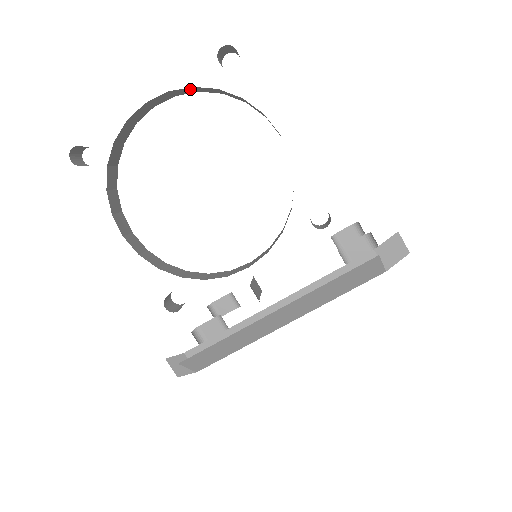
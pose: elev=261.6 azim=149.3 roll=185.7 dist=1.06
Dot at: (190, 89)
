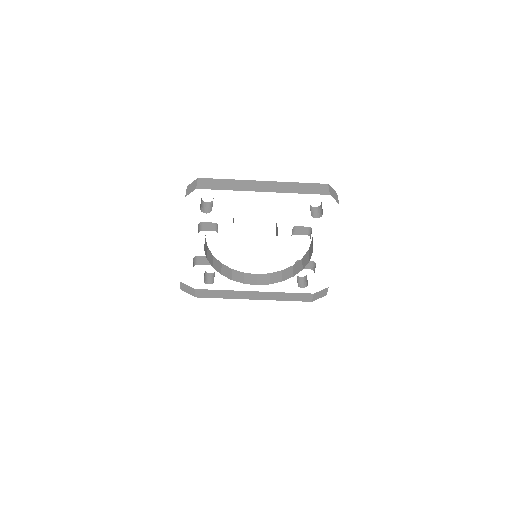
Dot at: occluded
